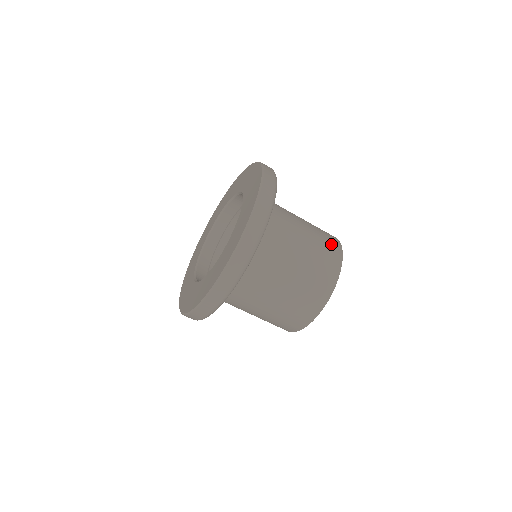
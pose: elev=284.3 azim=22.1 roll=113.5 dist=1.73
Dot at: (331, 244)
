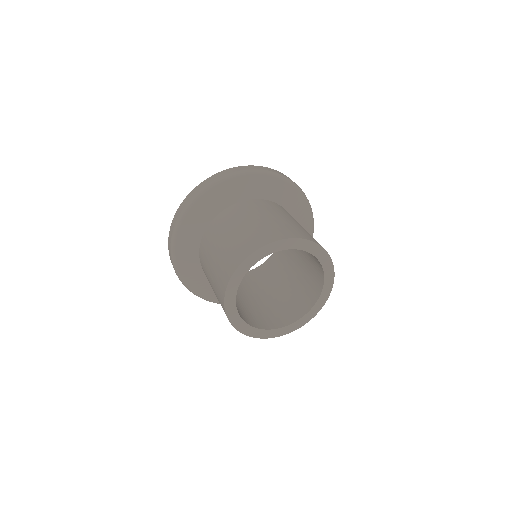
Dot at: (310, 236)
